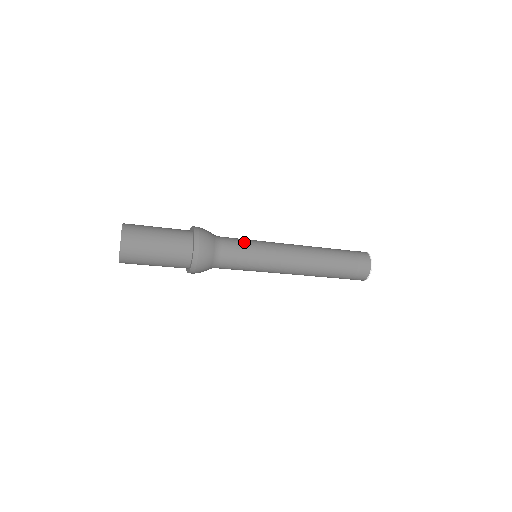
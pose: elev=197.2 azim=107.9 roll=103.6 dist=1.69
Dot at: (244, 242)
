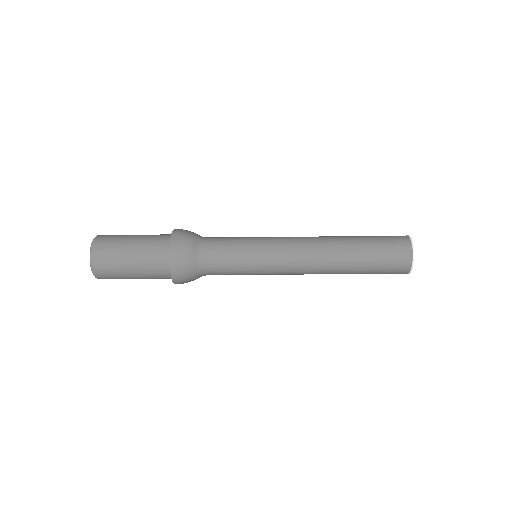
Dot at: (234, 251)
